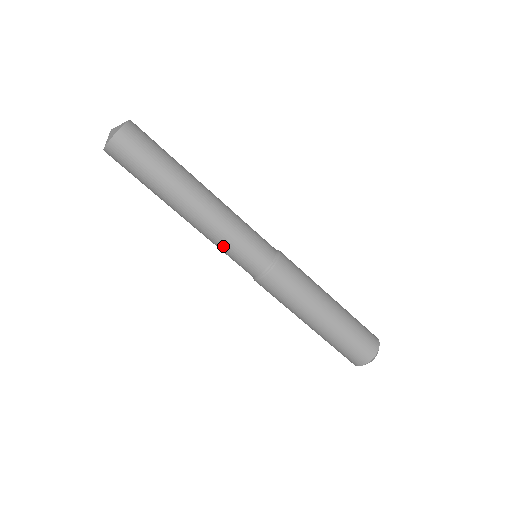
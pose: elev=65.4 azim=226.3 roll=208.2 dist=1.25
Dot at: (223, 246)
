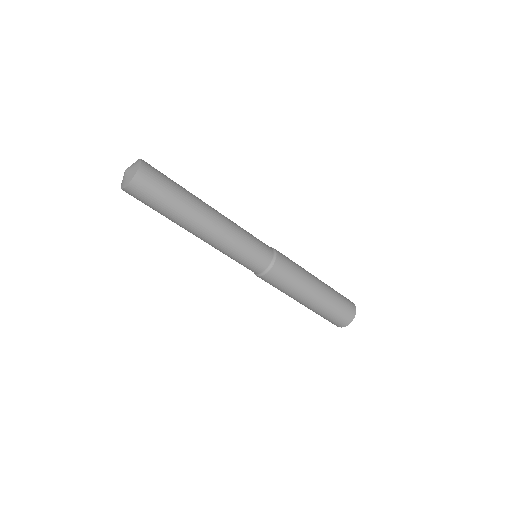
Dot at: (231, 254)
